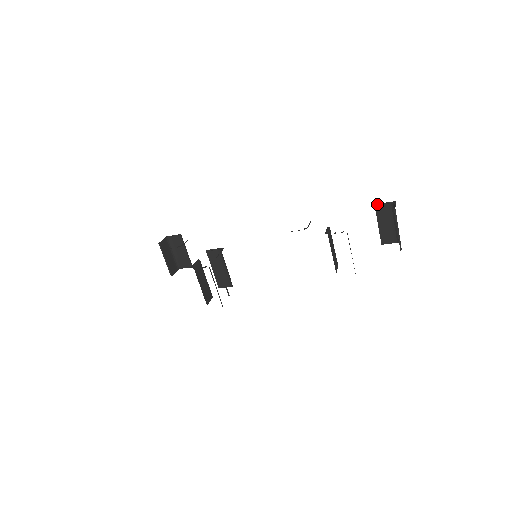
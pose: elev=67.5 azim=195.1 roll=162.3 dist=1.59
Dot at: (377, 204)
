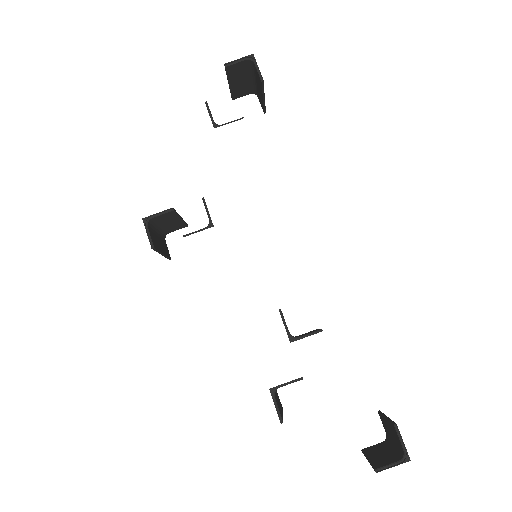
Dot at: occluded
